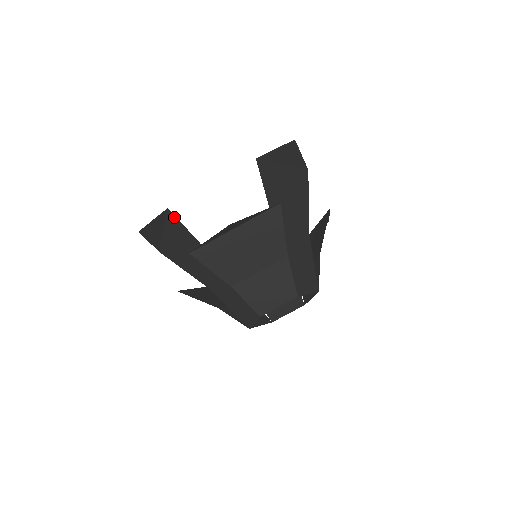
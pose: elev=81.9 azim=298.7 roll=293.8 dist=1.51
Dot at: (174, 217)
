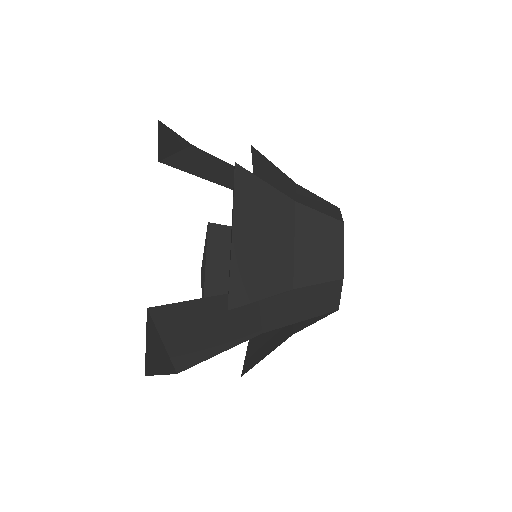
Dot at: (163, 308)
